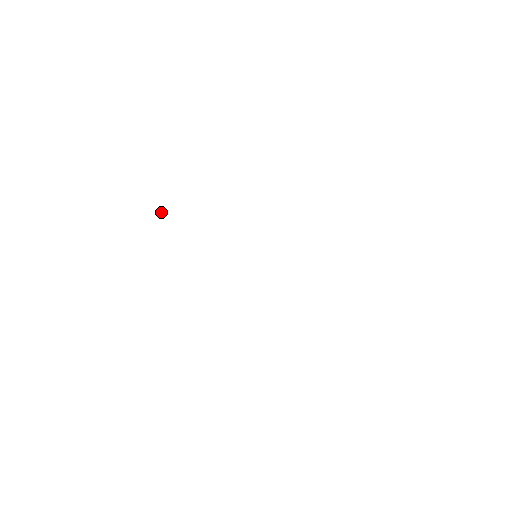
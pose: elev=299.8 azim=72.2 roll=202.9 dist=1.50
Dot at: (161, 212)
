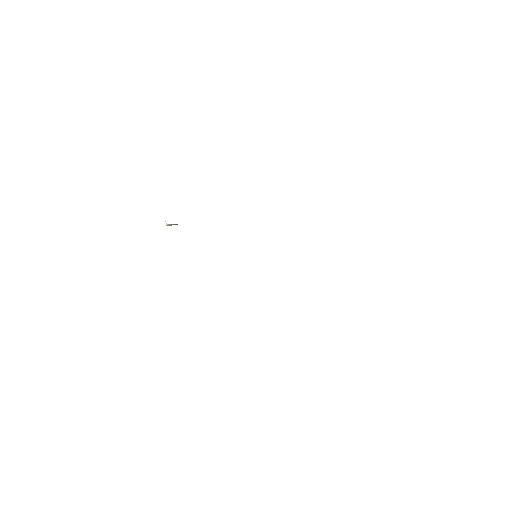
Dot at: occluded
